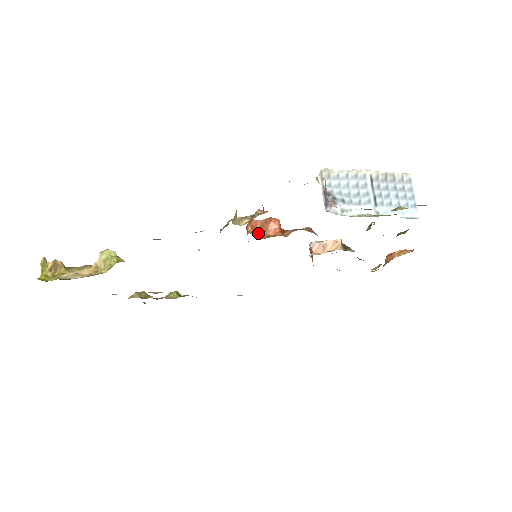
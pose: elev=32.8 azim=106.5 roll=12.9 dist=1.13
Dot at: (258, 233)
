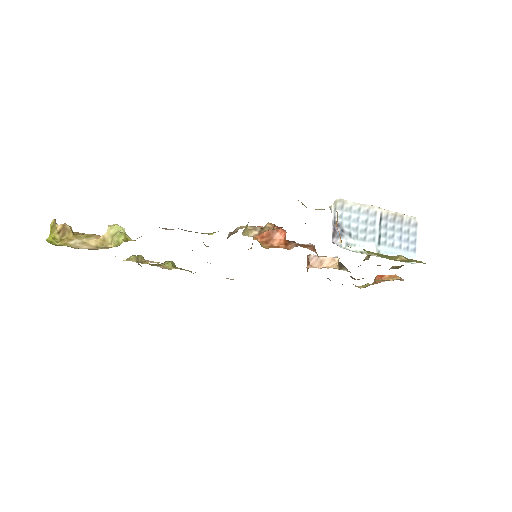
Dot at: (263, 240)
